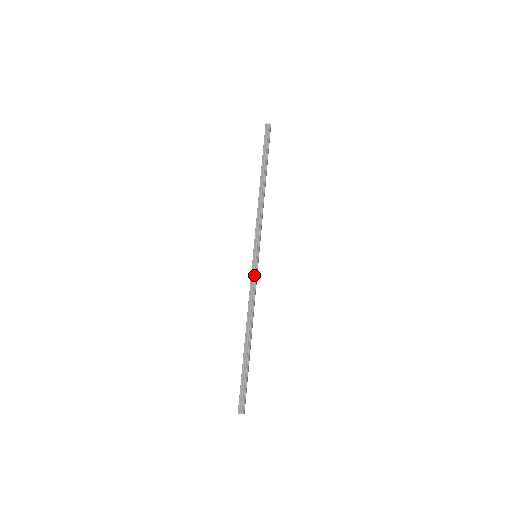
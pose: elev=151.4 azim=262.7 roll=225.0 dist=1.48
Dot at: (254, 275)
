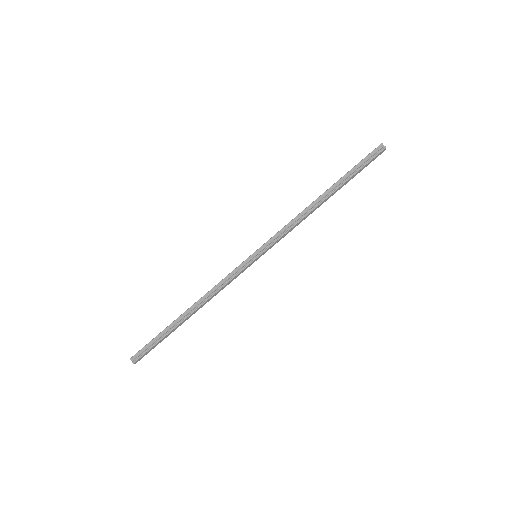
Dot at: (238, 270)
